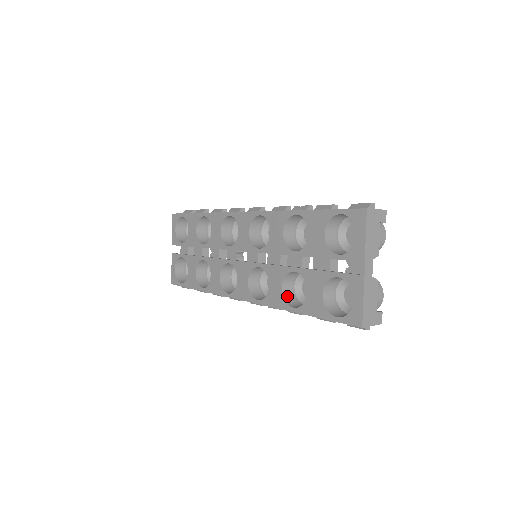
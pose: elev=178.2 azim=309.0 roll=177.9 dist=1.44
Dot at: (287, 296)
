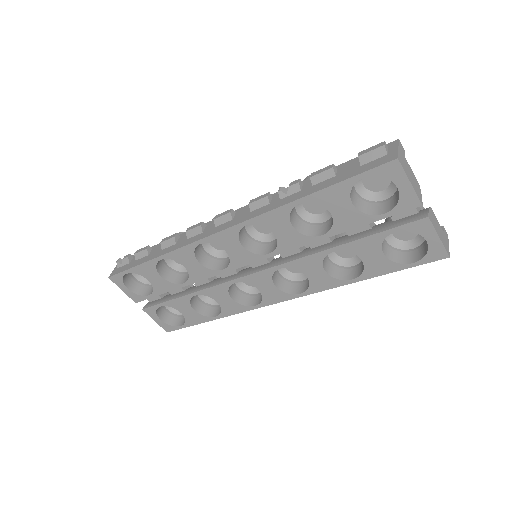
Dot at: (333, 273)
